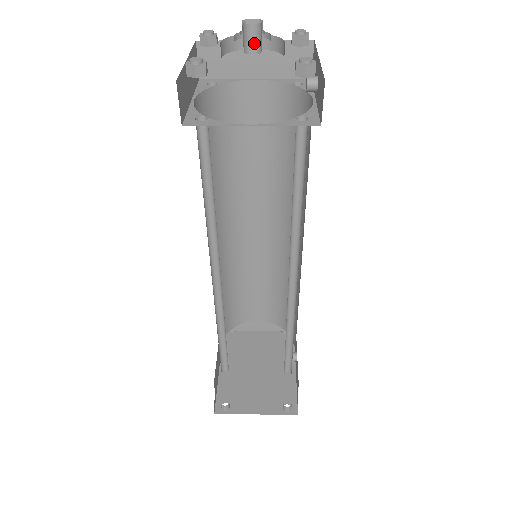
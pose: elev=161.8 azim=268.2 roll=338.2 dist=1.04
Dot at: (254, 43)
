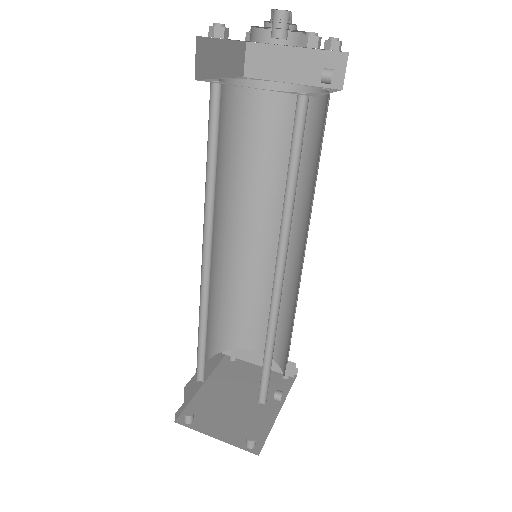
Dot at: occluded
